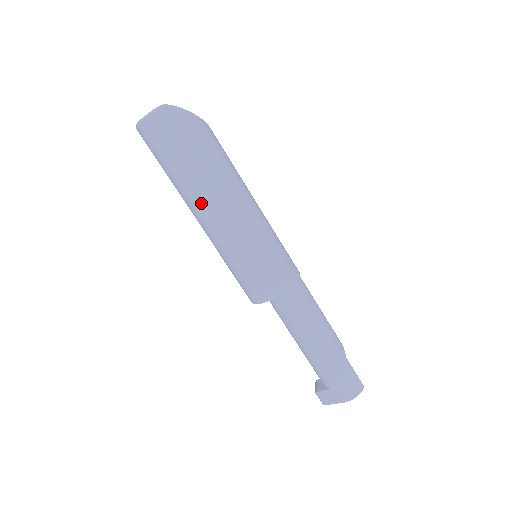
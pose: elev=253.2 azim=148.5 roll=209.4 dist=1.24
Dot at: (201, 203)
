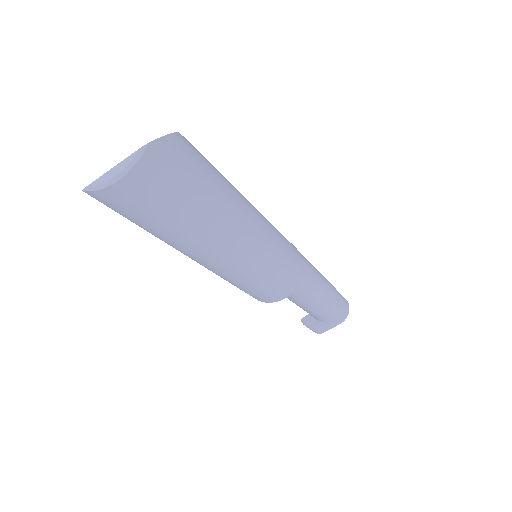
Dot at: (216, 246)
